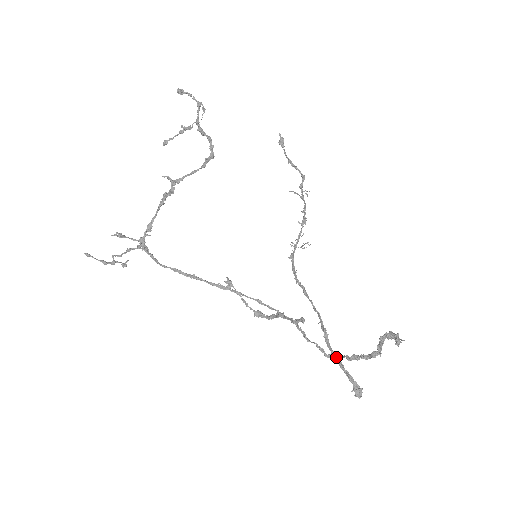
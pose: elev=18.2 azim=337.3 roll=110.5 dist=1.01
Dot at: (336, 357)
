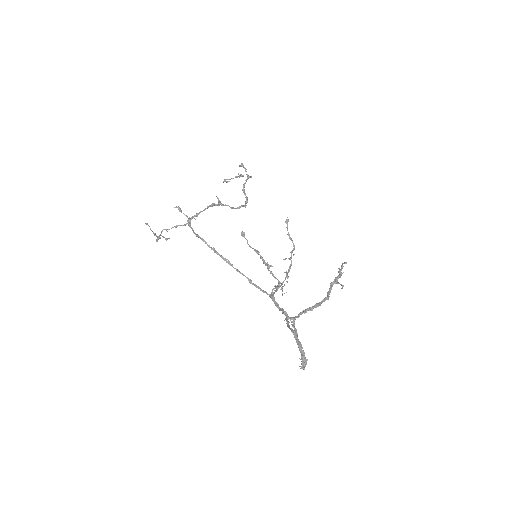
Dot at: (294, 323)
